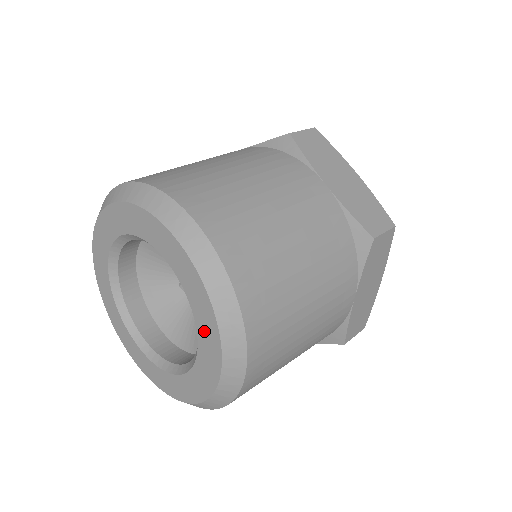
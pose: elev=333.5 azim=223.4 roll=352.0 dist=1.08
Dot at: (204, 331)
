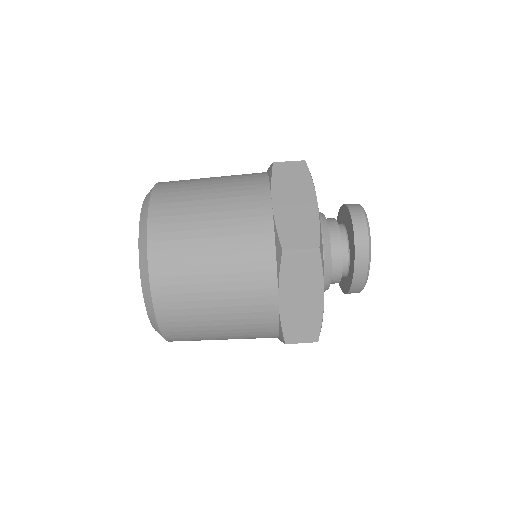
Dot at: occluded
